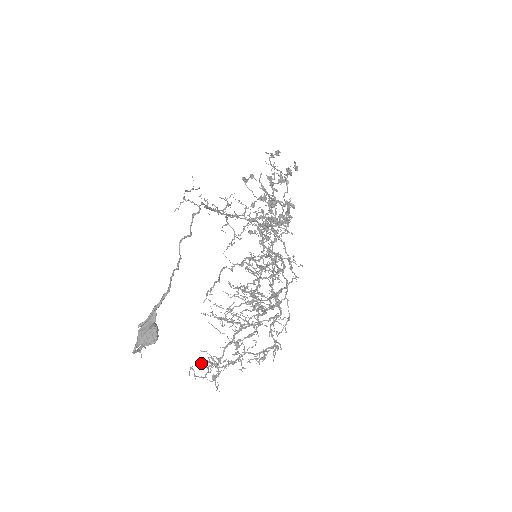
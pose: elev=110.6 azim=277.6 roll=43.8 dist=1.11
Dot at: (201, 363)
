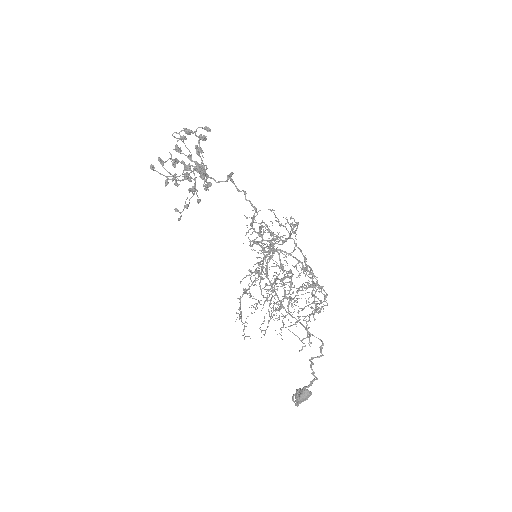
Dot at: occluded
